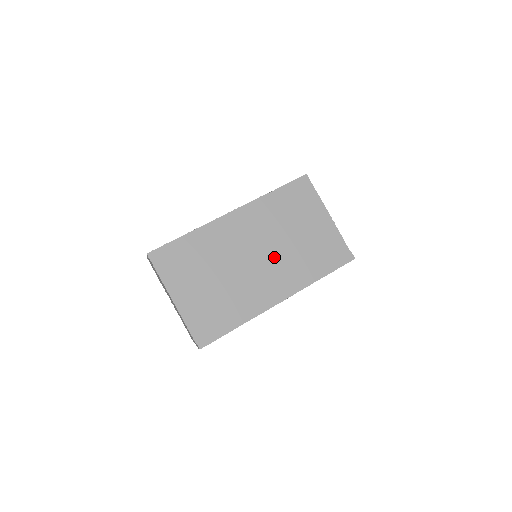
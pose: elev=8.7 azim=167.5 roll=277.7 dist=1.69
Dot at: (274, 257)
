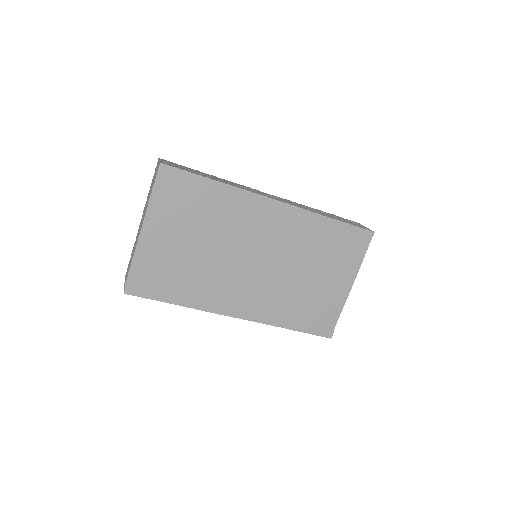
Dot at: (270, 276)
